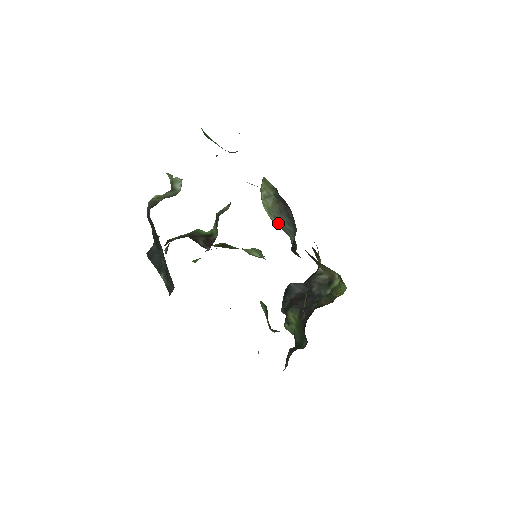
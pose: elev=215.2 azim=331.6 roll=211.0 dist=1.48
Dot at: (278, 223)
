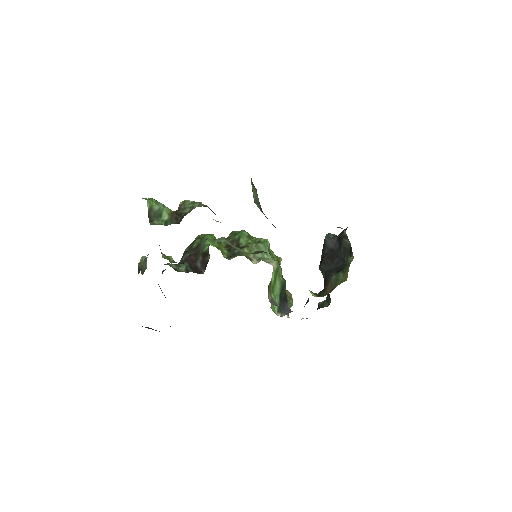
Dot at: occluded
